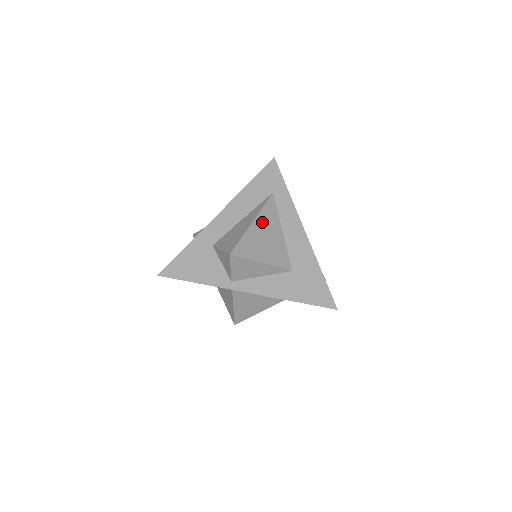
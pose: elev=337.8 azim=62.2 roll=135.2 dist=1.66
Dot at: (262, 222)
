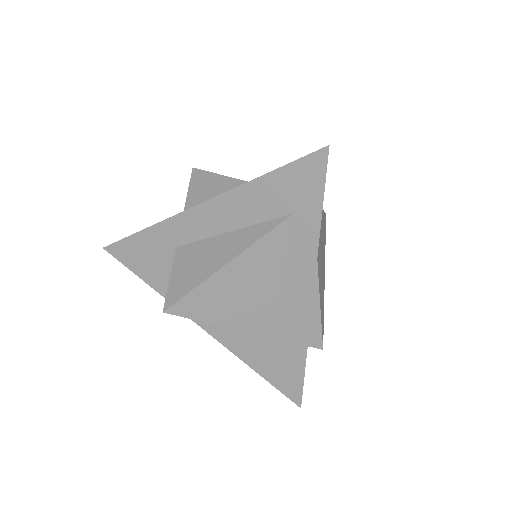
Dot at: (244, 266)
